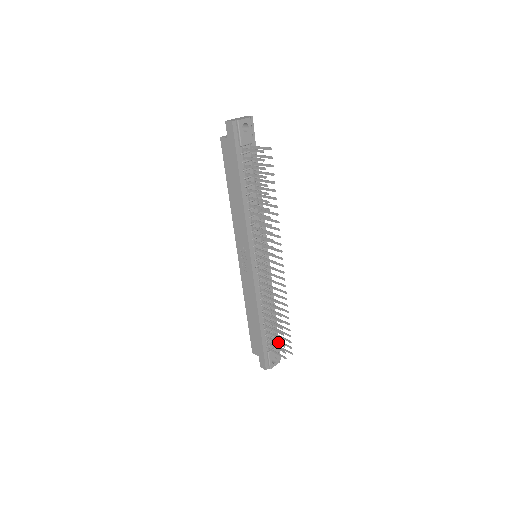
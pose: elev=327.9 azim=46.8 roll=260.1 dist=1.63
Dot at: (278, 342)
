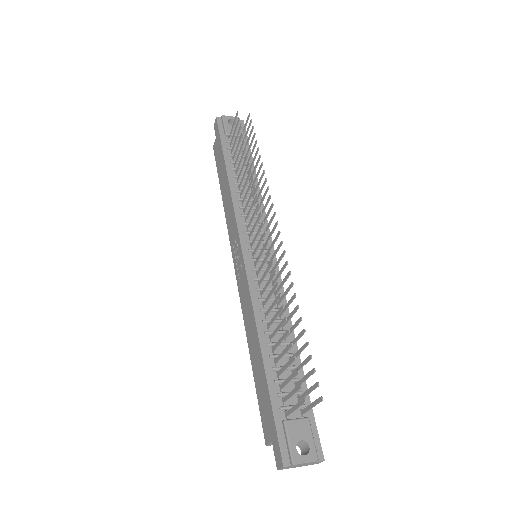
Dot at: (290, 375)
